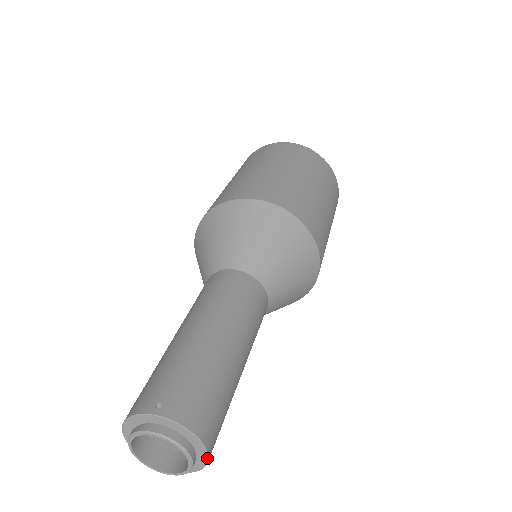
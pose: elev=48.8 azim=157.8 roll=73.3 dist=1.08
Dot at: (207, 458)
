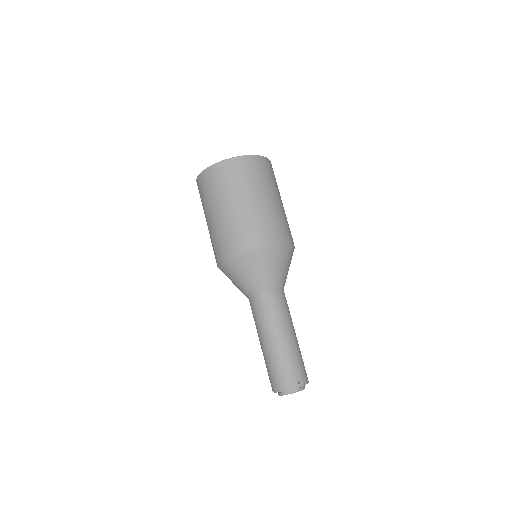
Dot at: occluded
